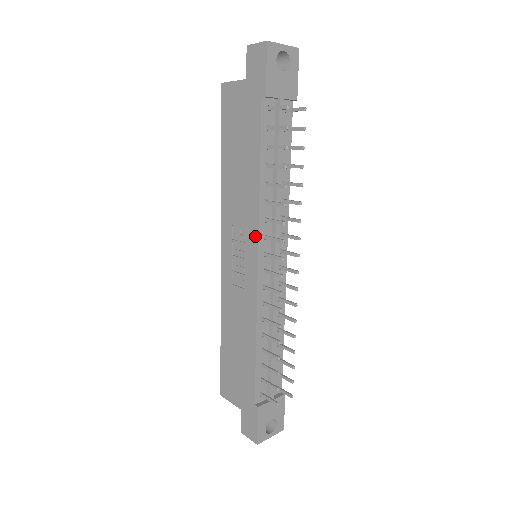
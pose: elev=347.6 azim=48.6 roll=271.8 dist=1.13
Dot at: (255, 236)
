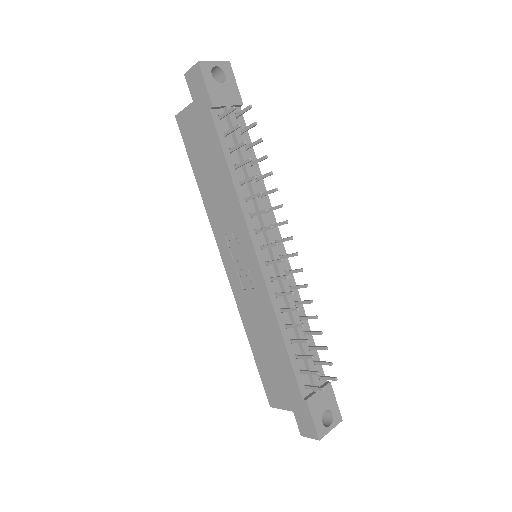
Dot at: (246, 233)
